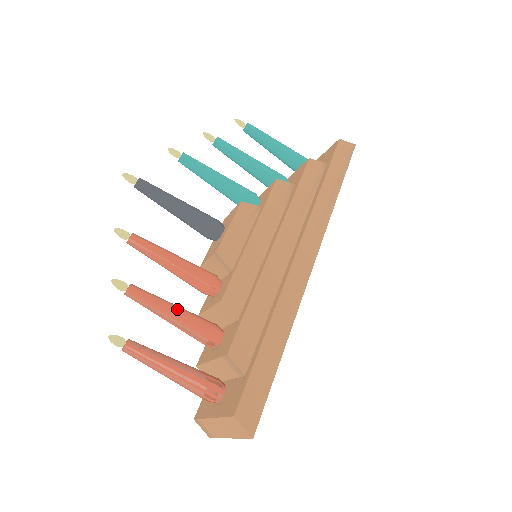
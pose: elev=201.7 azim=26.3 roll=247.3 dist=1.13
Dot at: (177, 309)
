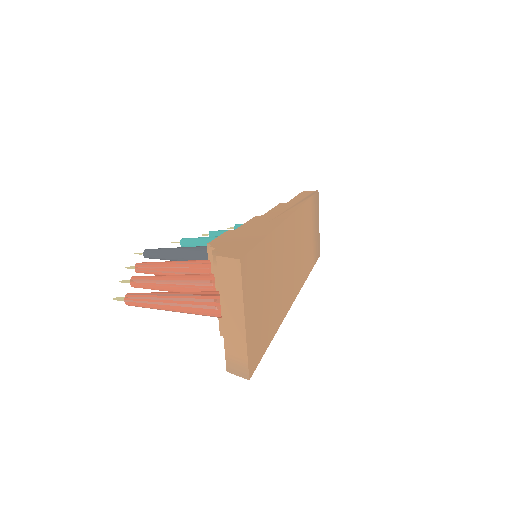
Dot at: (176, 275)
